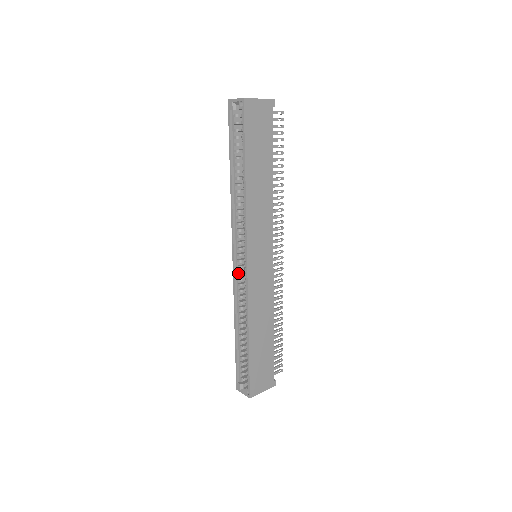
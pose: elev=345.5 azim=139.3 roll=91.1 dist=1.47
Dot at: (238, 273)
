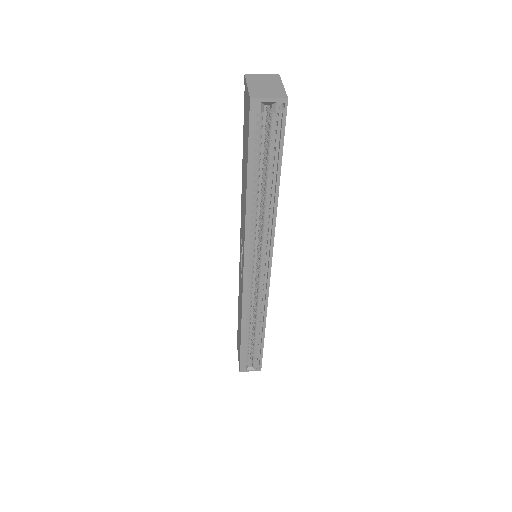
Dot at: (249, 284)
